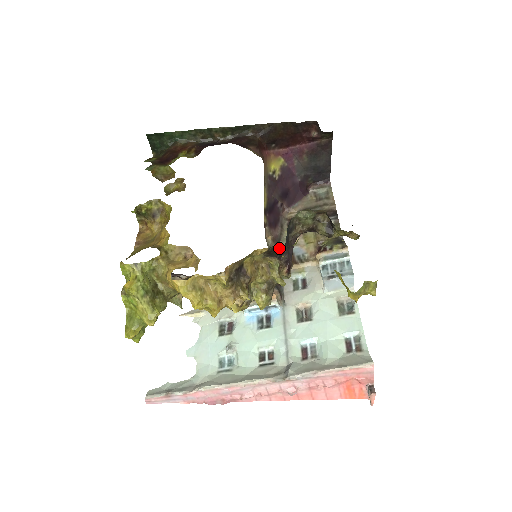
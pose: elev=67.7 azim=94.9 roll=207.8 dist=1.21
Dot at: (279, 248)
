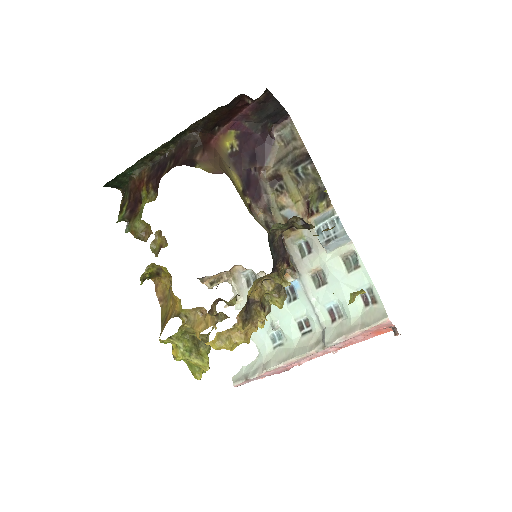
Dot at: (269, 279)
